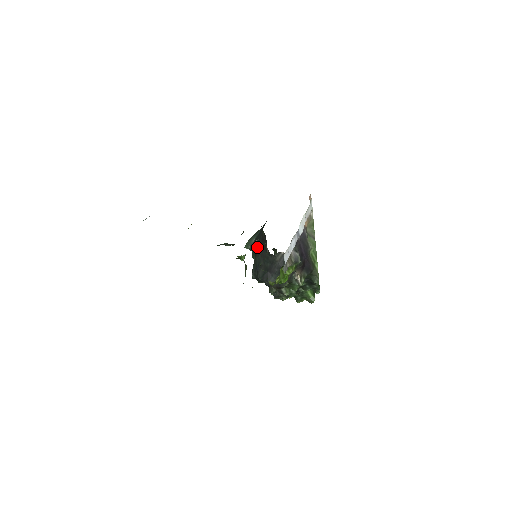
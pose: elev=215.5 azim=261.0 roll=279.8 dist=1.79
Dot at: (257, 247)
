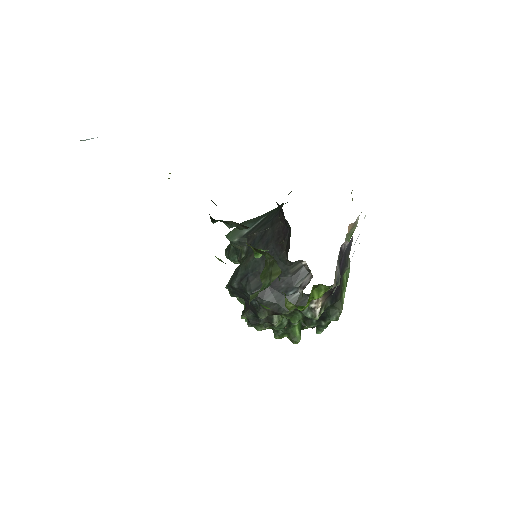
Dot at: (255, 243)
